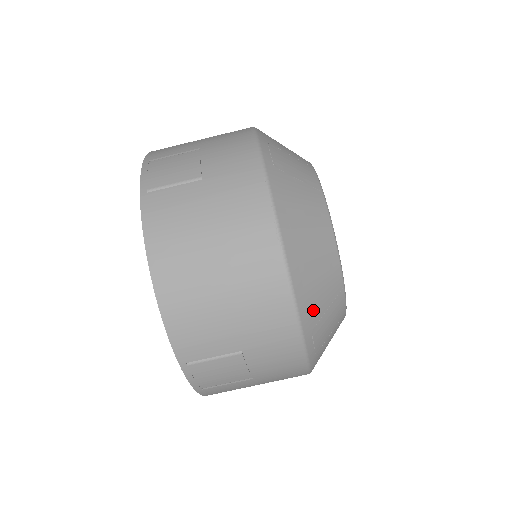
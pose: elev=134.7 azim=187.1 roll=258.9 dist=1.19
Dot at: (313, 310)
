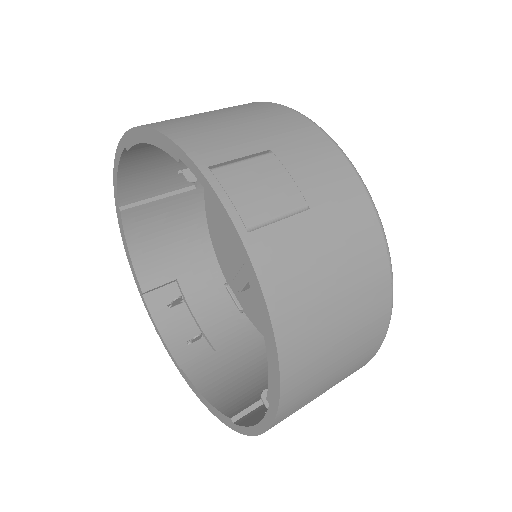
Dot at: occluded
